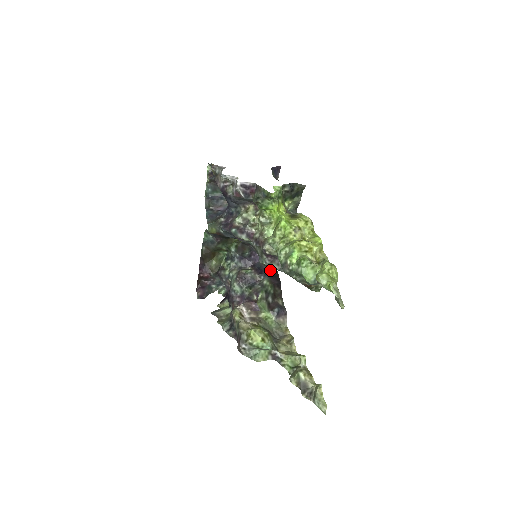
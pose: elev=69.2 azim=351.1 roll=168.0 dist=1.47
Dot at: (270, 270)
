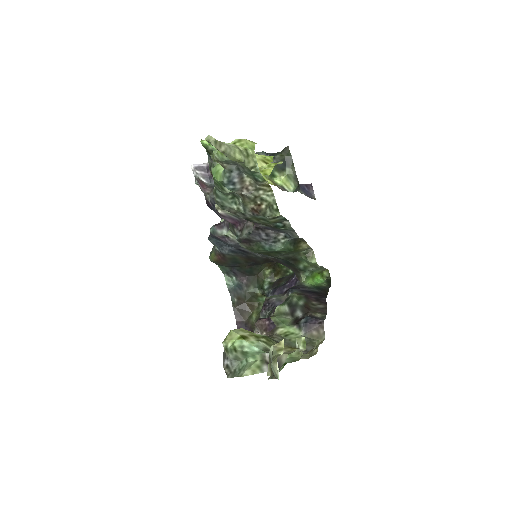
Dot at: (309, 288)
